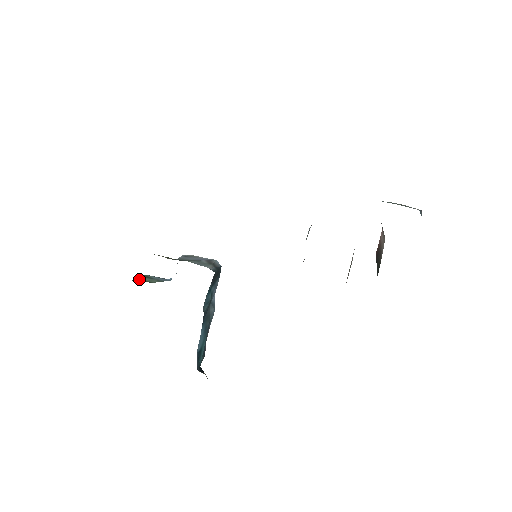
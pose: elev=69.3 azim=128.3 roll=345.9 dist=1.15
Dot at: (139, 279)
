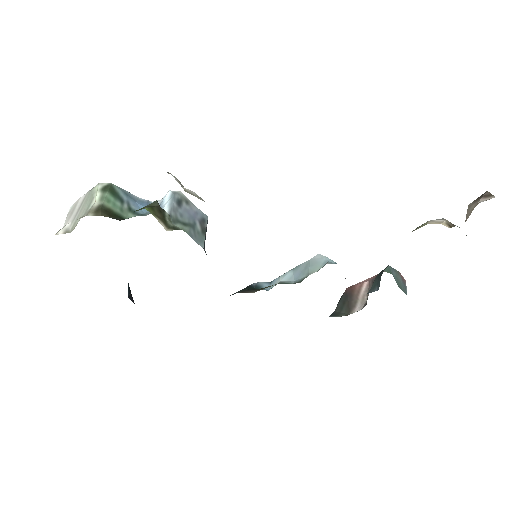
Dot at: (108, 205)
